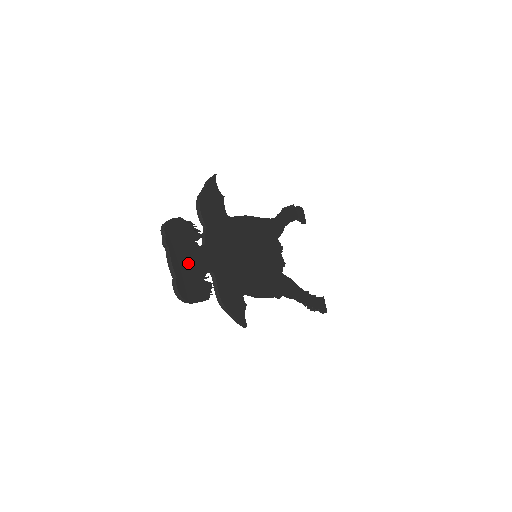
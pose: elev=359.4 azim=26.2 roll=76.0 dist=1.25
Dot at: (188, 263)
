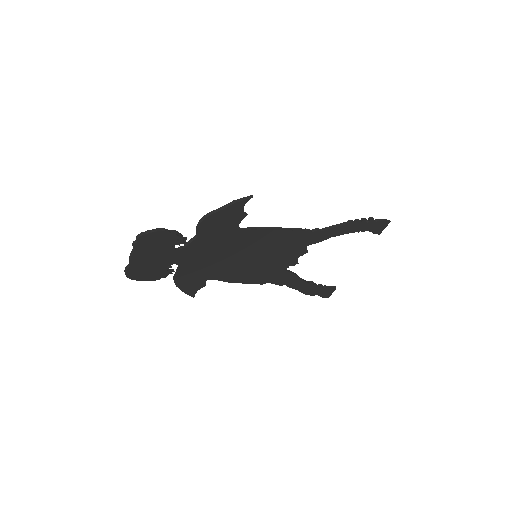
Dot at: (151, 259)
